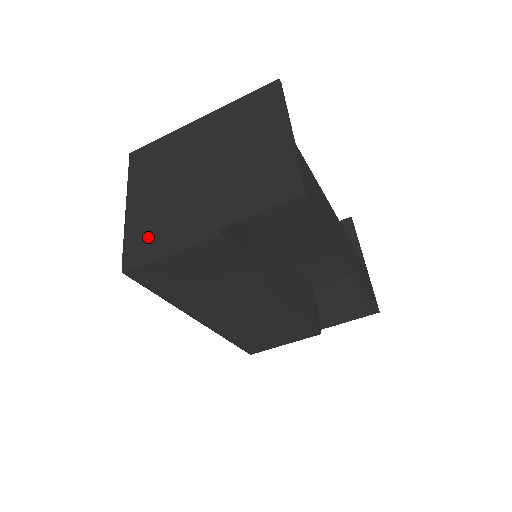
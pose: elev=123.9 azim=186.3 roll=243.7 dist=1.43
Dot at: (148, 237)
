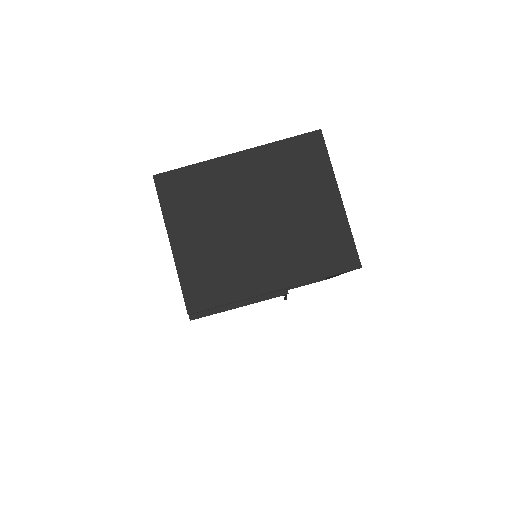
Dot at: (211, 287)
